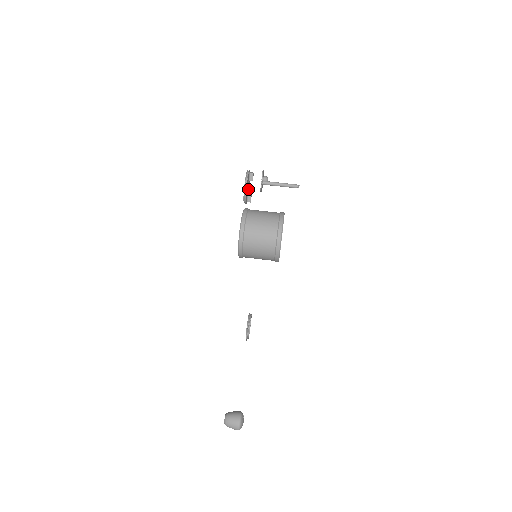
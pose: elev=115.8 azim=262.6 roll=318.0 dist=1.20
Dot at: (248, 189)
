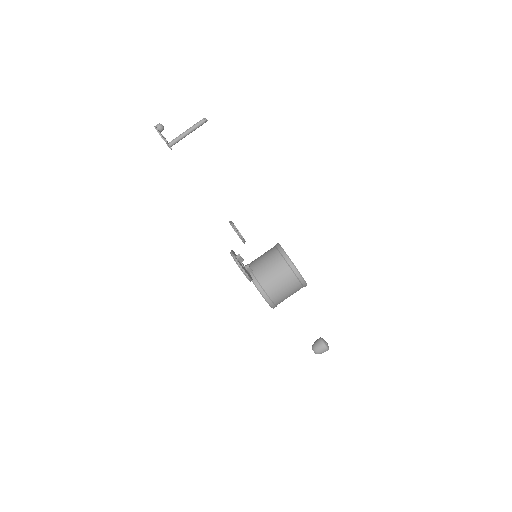
Dot at: (241, 263)
